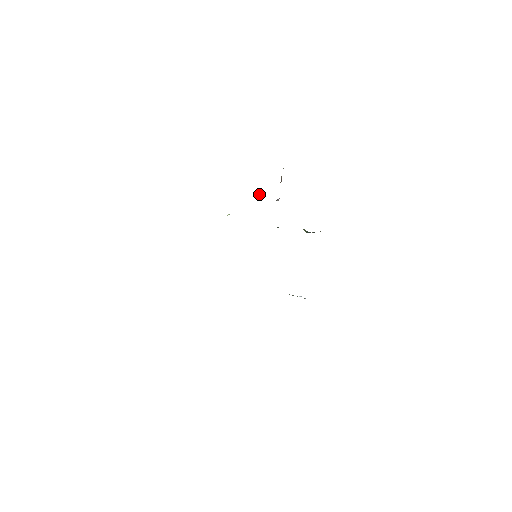
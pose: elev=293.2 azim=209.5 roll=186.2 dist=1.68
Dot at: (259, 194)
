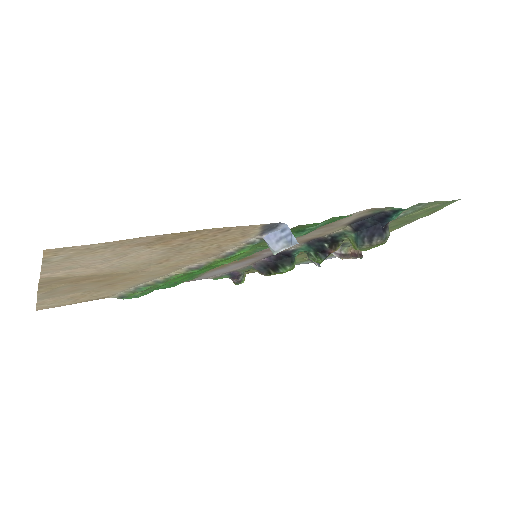
Dot at: (316, 263)
